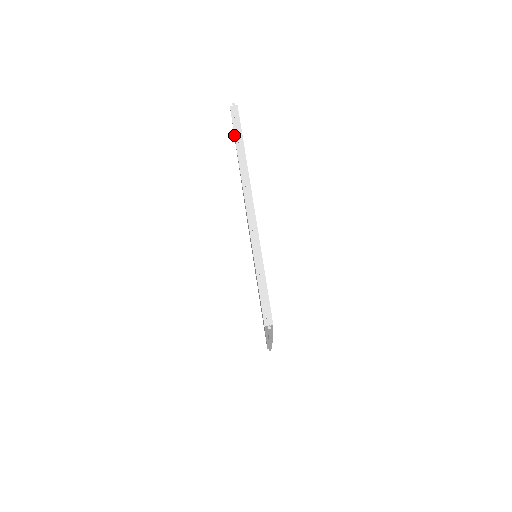
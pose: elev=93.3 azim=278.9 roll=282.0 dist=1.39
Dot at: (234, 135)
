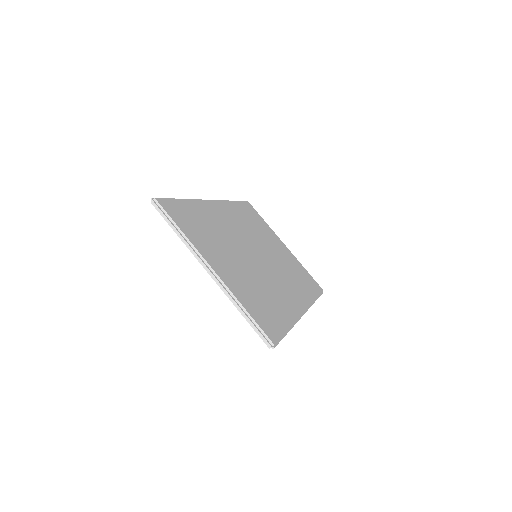
Dot at: occluded
